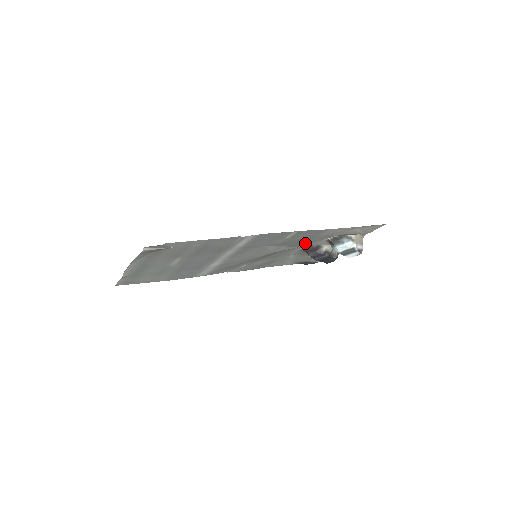
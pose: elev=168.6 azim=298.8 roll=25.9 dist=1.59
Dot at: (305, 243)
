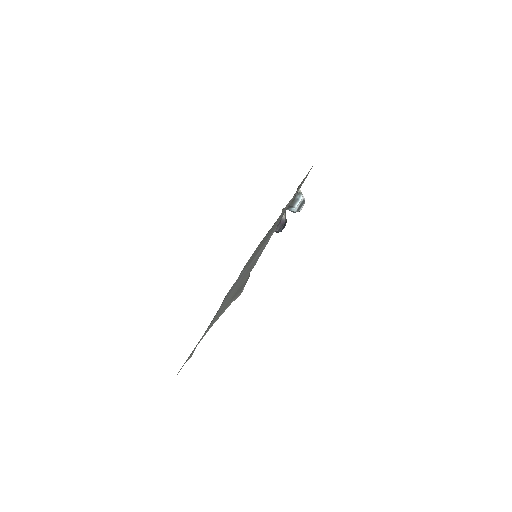
Dot at: (278, 219)
